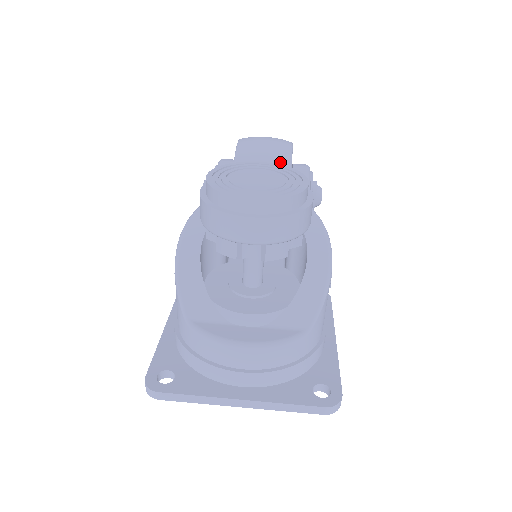
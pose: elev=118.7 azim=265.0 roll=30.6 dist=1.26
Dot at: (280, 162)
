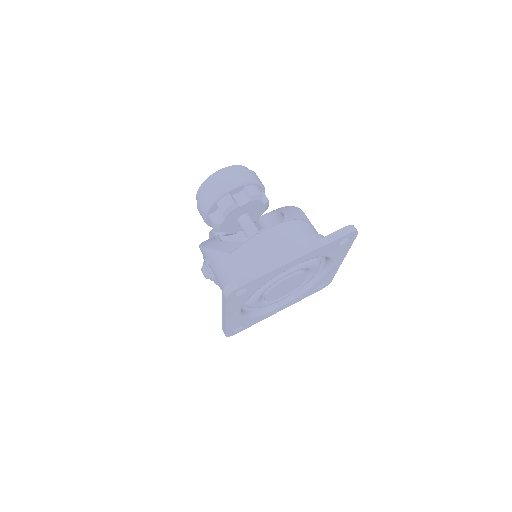
Dot at: occluded
